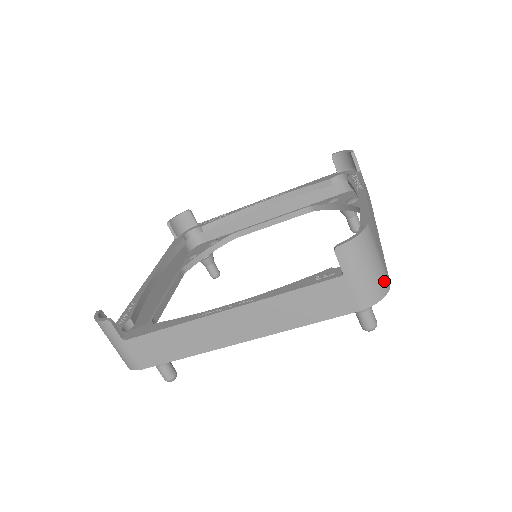
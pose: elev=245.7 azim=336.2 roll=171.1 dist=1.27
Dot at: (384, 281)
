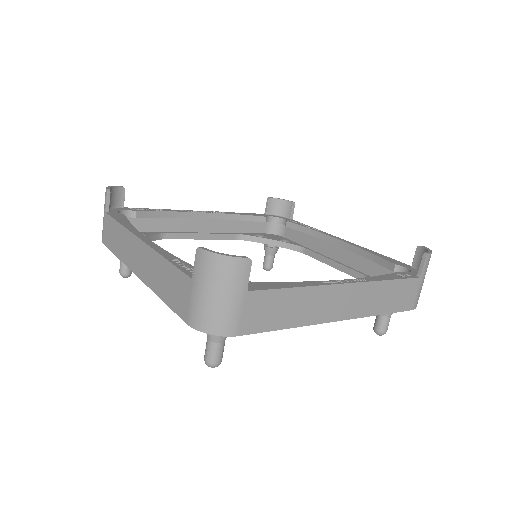
Dot at: occluded
